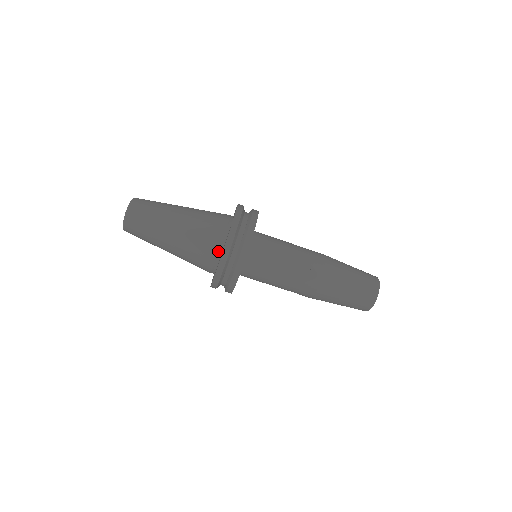
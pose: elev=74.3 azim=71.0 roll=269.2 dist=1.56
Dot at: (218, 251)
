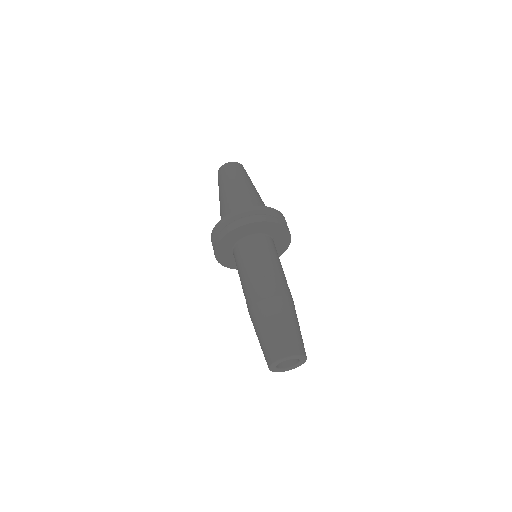
Dot at: occluded
